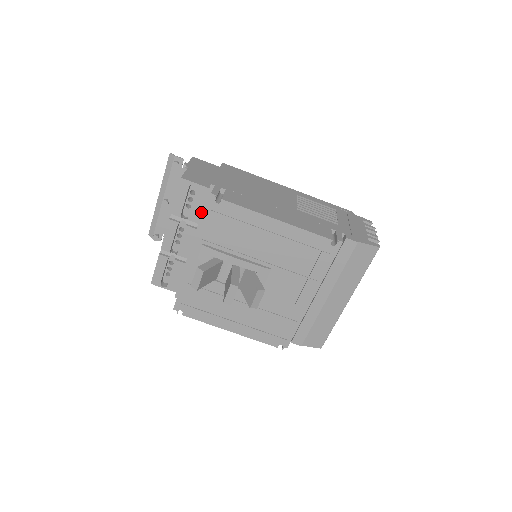
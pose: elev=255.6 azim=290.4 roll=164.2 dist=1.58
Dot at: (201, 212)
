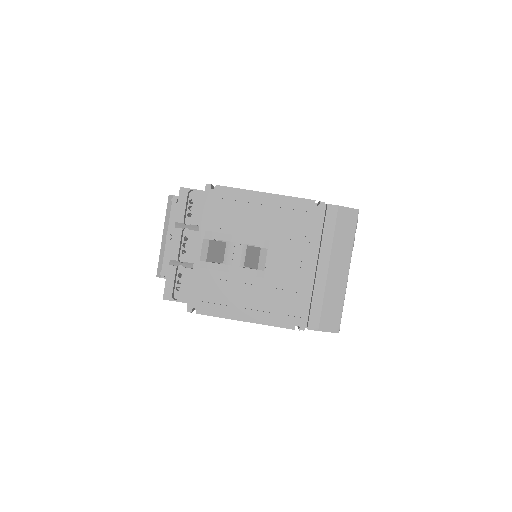
Dot at: (201, 214)
